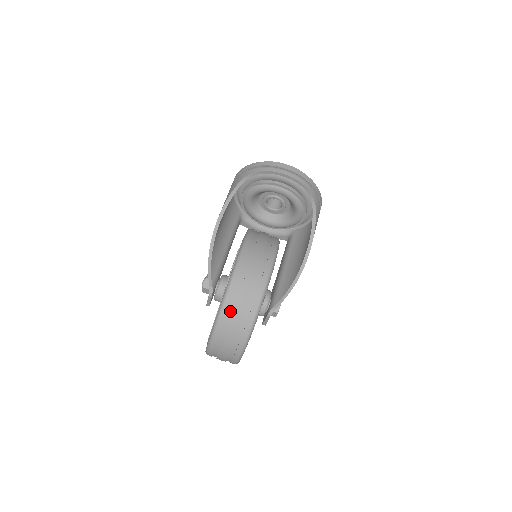
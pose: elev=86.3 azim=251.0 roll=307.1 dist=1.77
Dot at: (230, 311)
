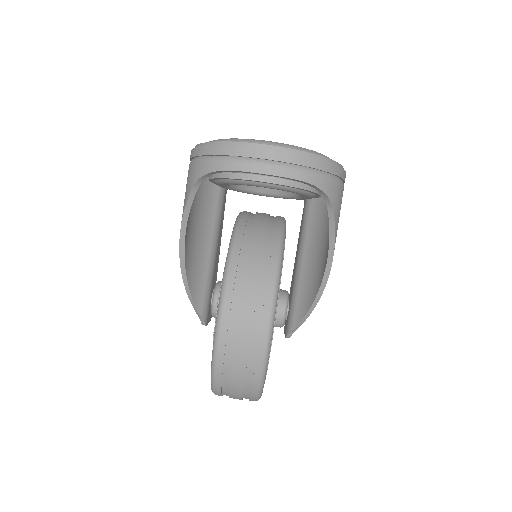
Dot at: (225, 383)
